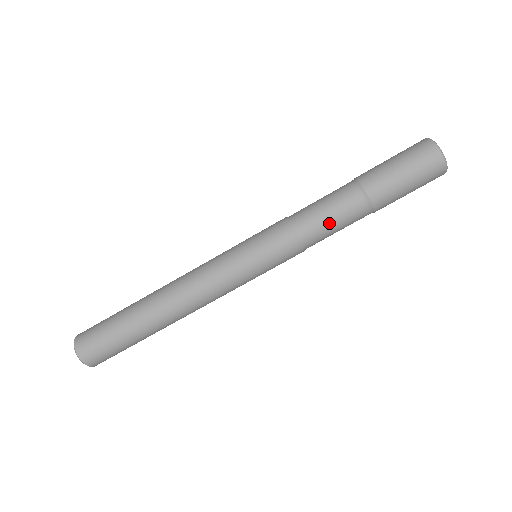
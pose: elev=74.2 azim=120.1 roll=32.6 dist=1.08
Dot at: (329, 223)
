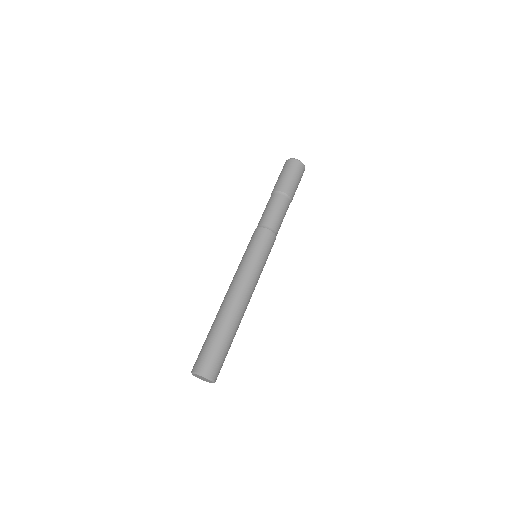
Dot at: (277, 214)
